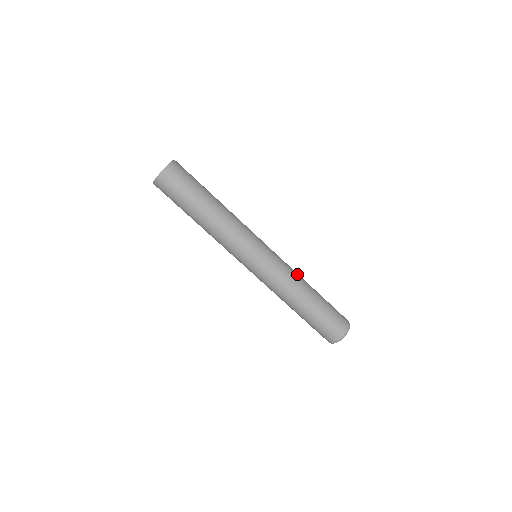
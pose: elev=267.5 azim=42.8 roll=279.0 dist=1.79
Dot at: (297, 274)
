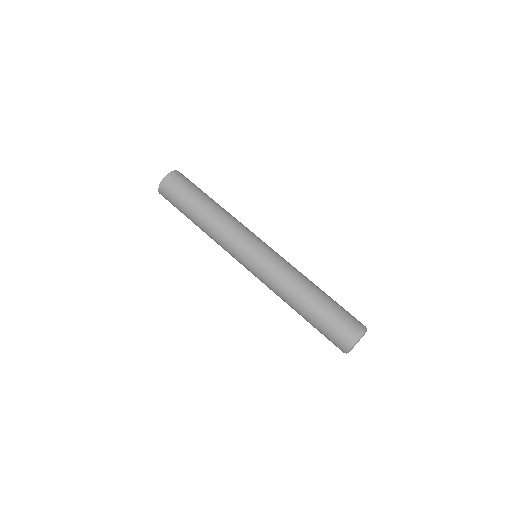
Dot at: (300, 272)
